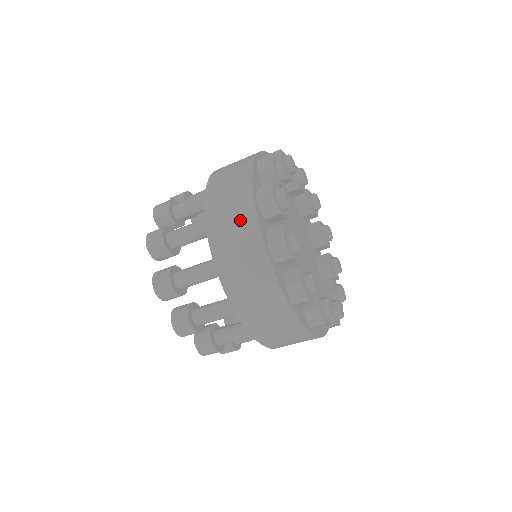
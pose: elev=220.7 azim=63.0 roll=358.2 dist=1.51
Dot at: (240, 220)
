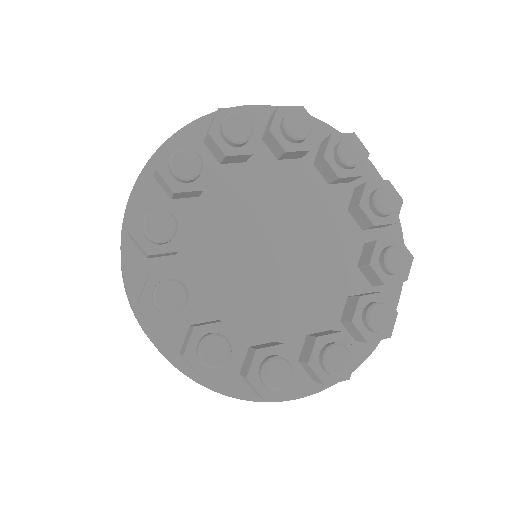
Dot at: occluded
